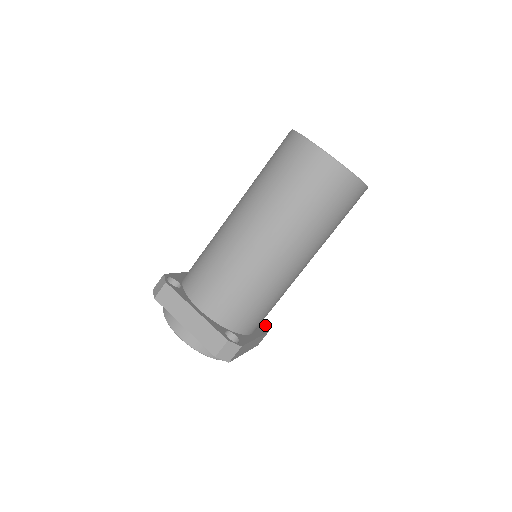
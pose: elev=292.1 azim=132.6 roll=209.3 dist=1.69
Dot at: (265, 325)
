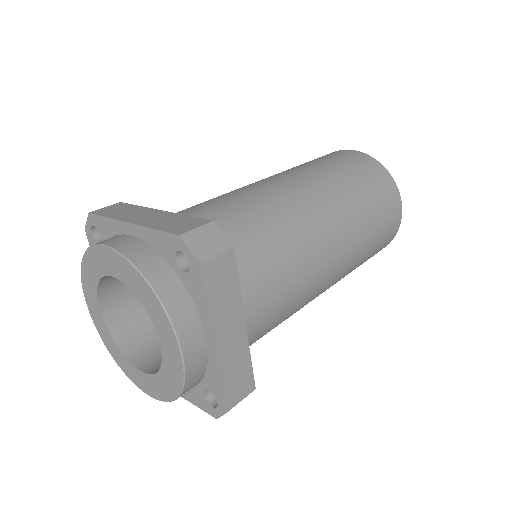
Dot at: occluded
